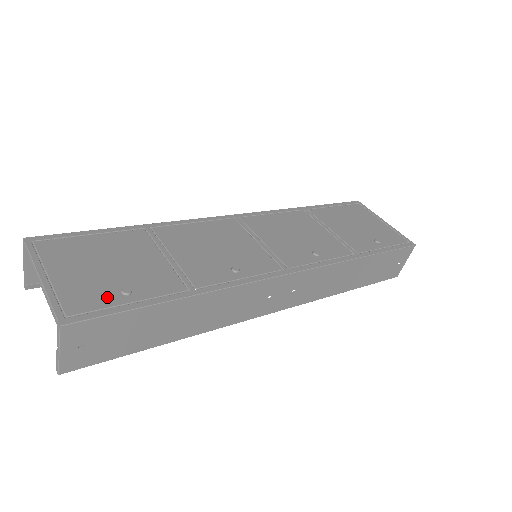
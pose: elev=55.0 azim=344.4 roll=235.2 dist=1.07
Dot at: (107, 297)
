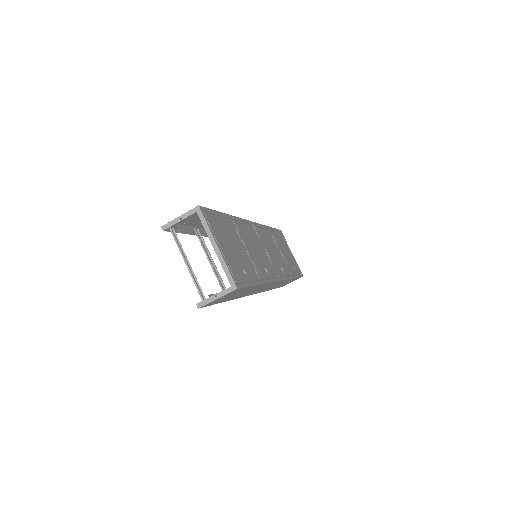
Dot at: (241, 273)
